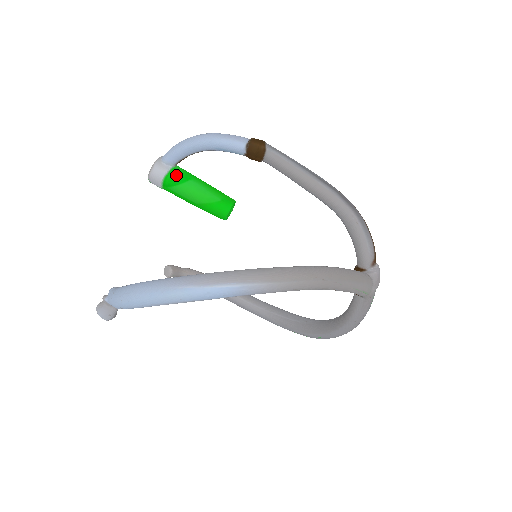
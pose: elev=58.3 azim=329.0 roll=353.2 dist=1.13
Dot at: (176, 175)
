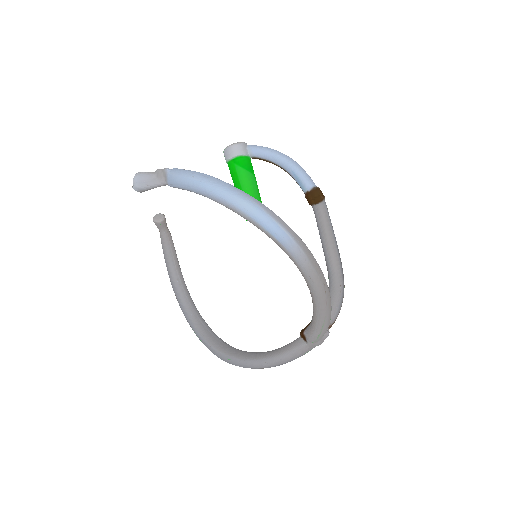
Dot at: (248, 162)
